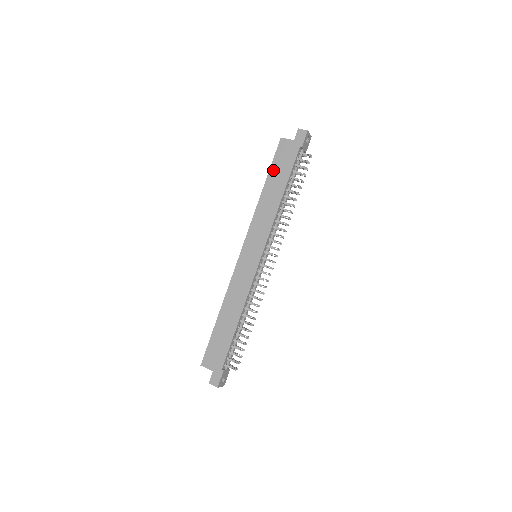
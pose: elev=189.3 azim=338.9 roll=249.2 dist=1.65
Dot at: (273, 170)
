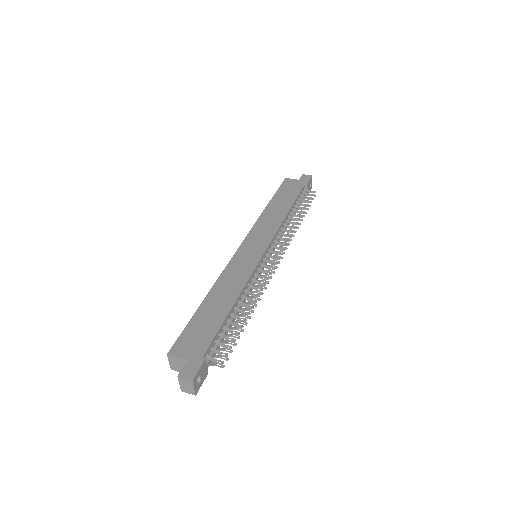
Dot at: (278, 195)
